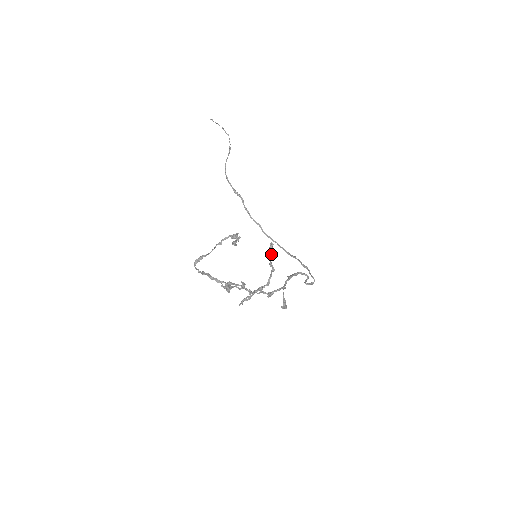
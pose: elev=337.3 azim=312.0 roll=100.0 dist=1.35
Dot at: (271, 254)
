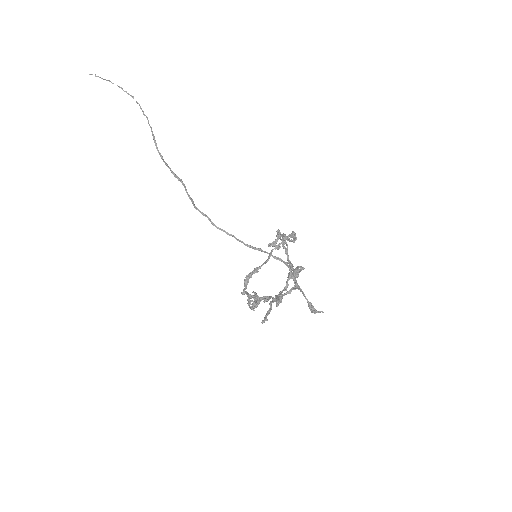
Dot at: (287, 250)
